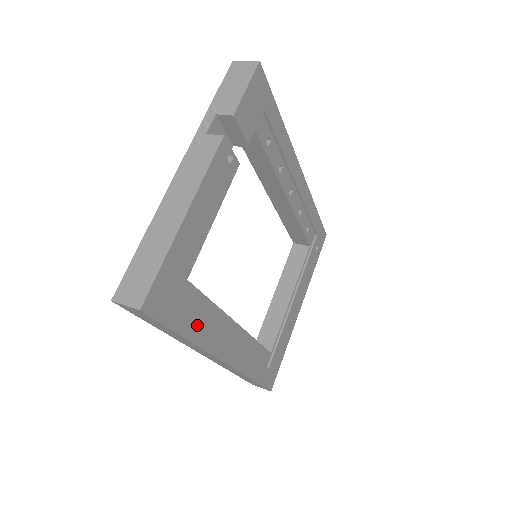
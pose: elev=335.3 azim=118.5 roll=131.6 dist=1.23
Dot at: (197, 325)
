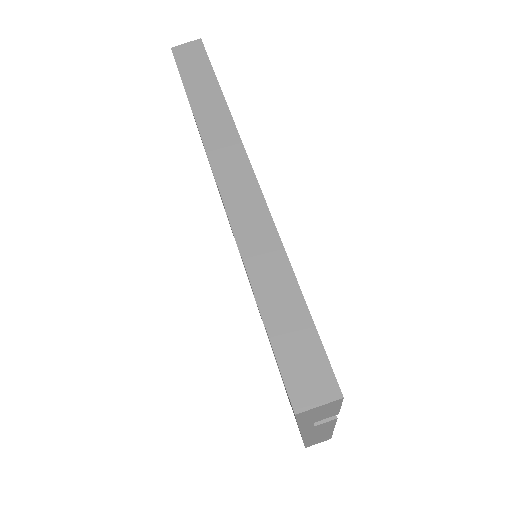
Dot at: occluded
